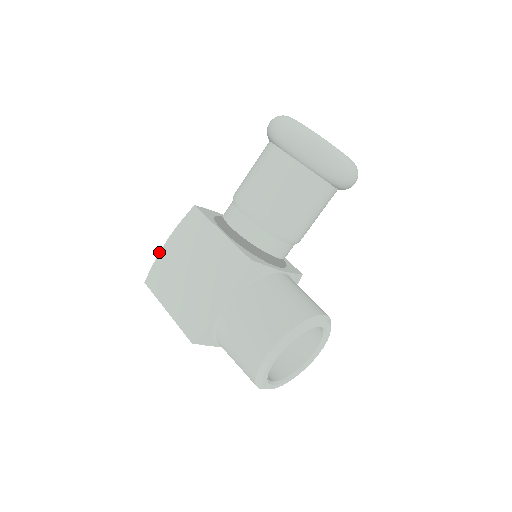
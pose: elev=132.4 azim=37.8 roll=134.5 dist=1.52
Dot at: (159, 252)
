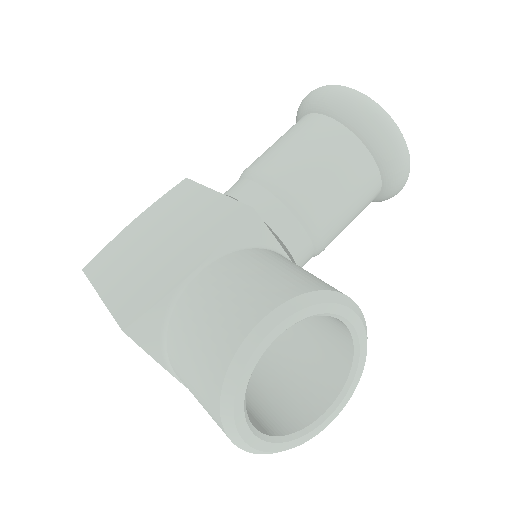
Dot at: (119, 233)
